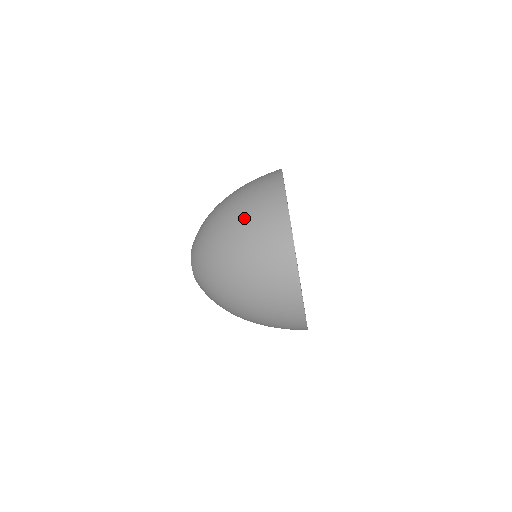
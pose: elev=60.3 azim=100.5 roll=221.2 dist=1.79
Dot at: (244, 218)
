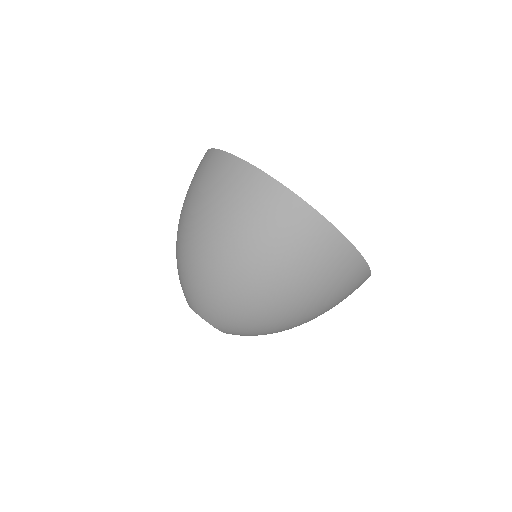
Dot at: (186, 198)
